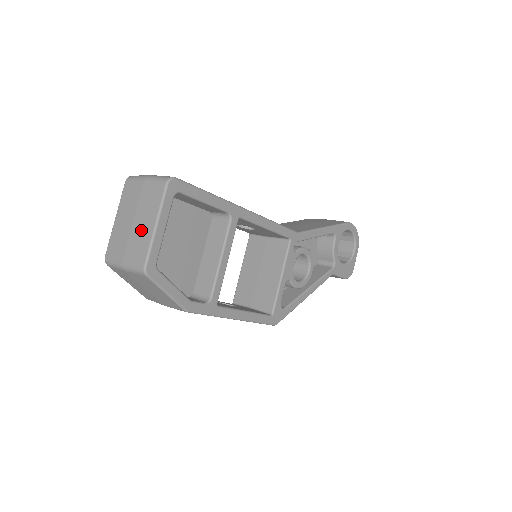
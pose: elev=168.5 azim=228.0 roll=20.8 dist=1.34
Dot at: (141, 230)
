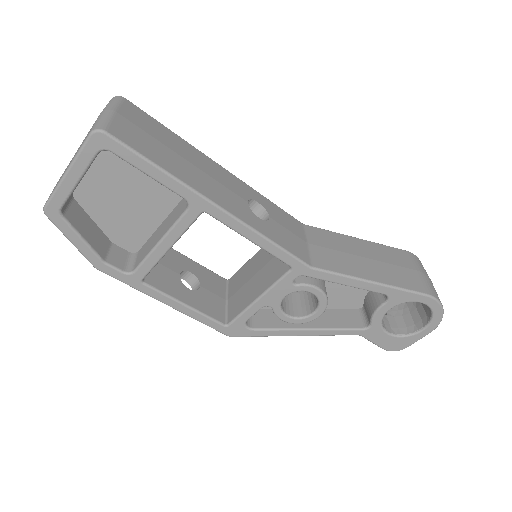
Dot at: occluded
